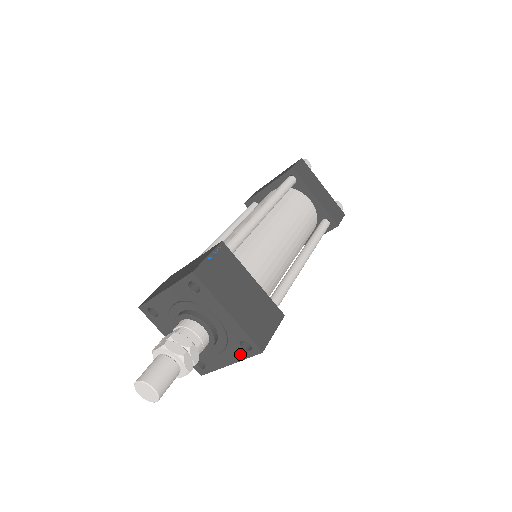
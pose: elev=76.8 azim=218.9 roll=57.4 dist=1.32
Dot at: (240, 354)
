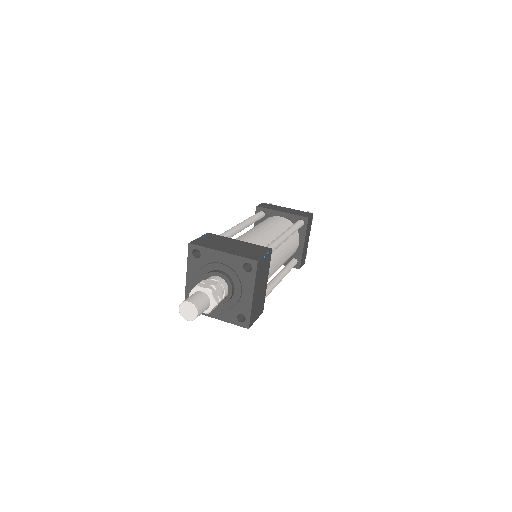
Dot at: (232, 319)
